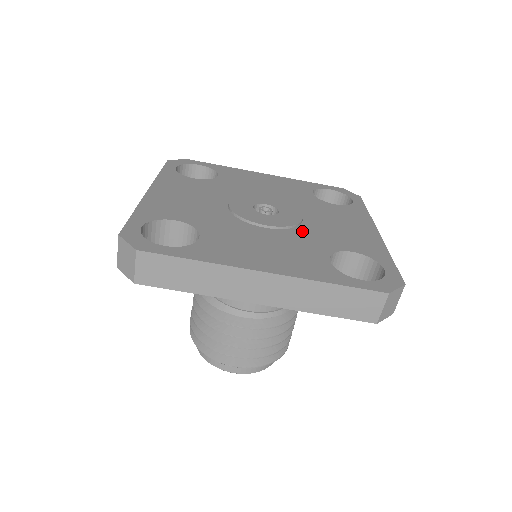
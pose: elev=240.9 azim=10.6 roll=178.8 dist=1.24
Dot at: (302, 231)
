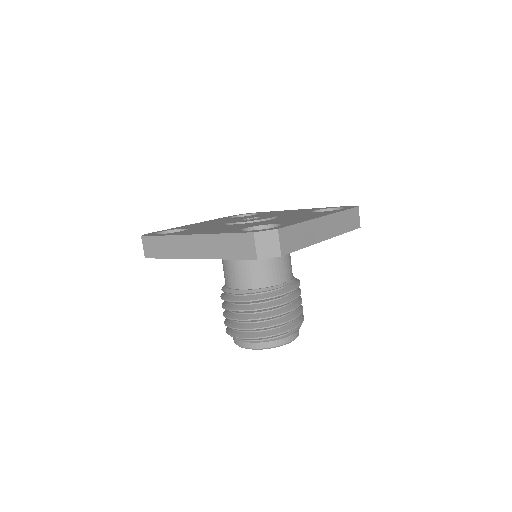
Dot at: (257, 222)
